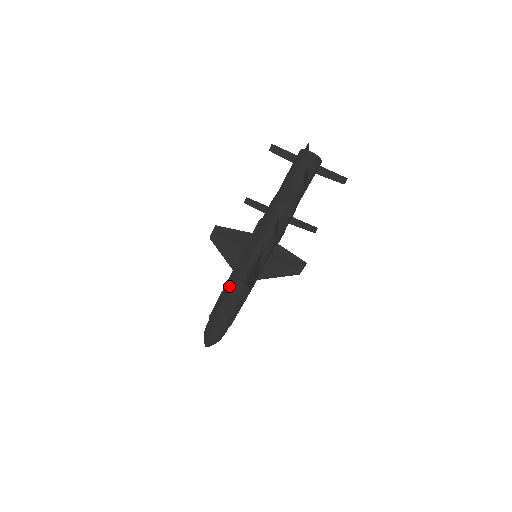
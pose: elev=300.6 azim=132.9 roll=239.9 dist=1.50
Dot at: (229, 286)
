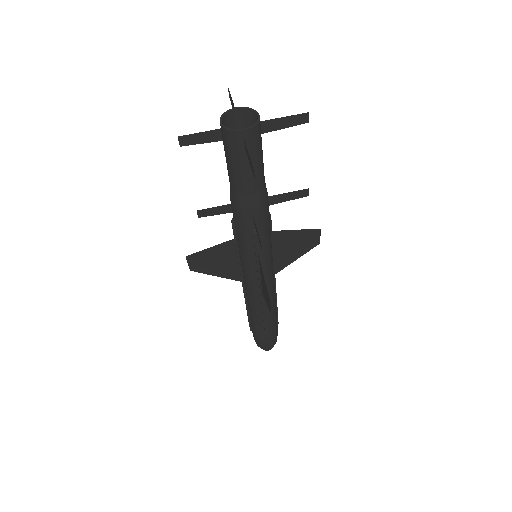
Dot at: (248, 299)
